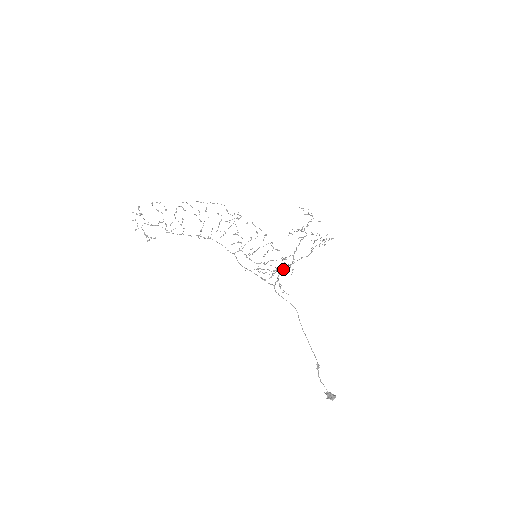
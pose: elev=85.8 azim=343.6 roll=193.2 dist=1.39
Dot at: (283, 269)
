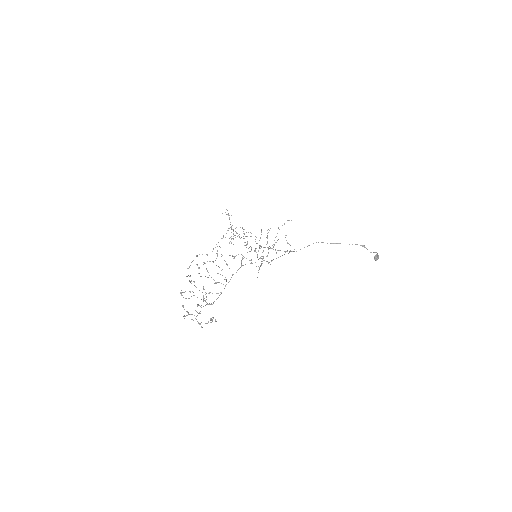
Dot at: occluded
